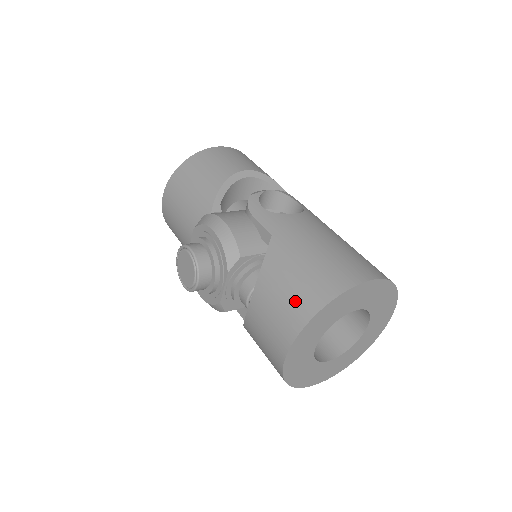
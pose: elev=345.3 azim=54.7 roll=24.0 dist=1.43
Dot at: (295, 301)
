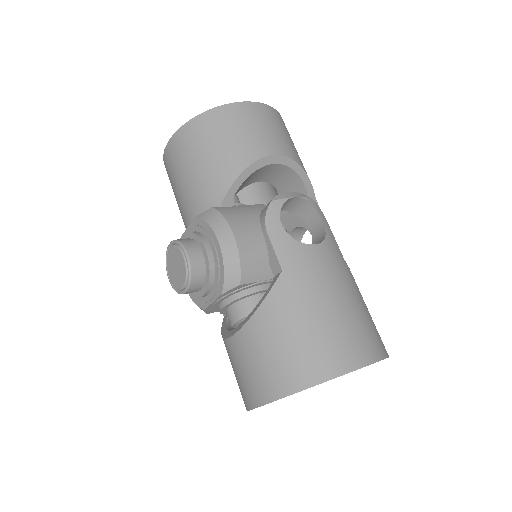
Dot at: (284, 365)
